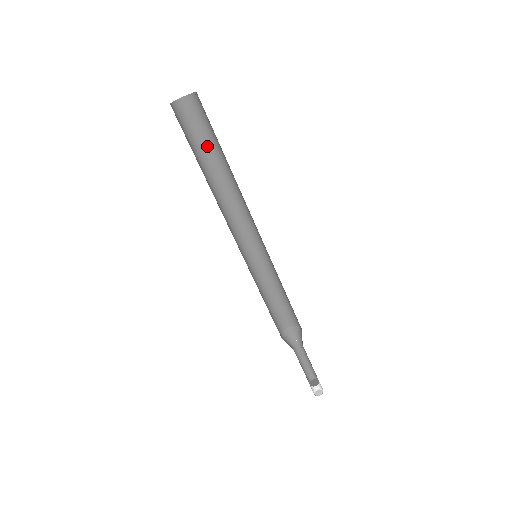
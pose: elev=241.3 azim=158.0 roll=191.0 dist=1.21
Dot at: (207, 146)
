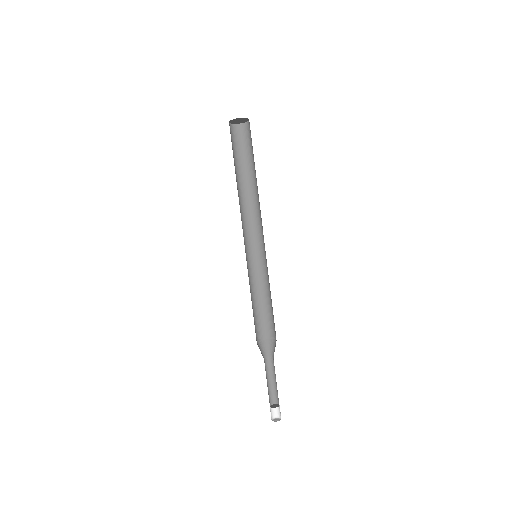
Dot at: (240, 162)
